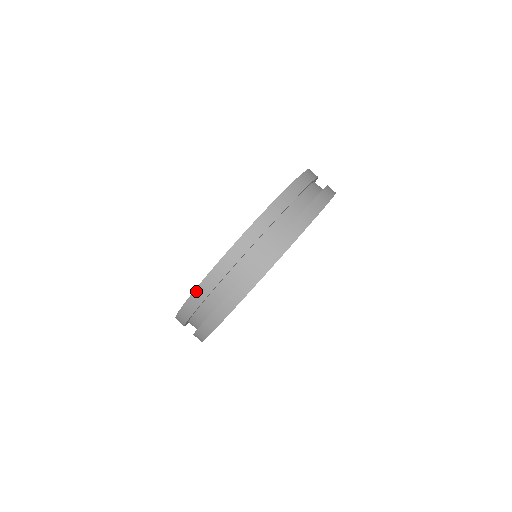
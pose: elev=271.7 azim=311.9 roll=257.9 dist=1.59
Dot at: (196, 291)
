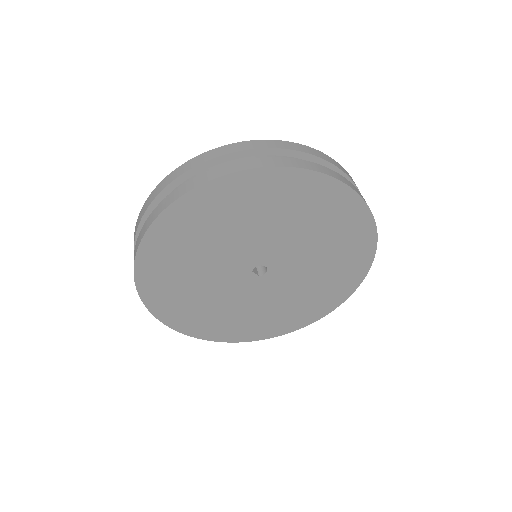
Dot at: (288, 142)
